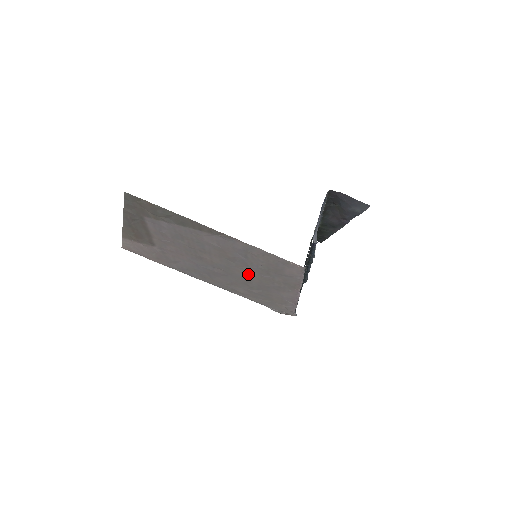
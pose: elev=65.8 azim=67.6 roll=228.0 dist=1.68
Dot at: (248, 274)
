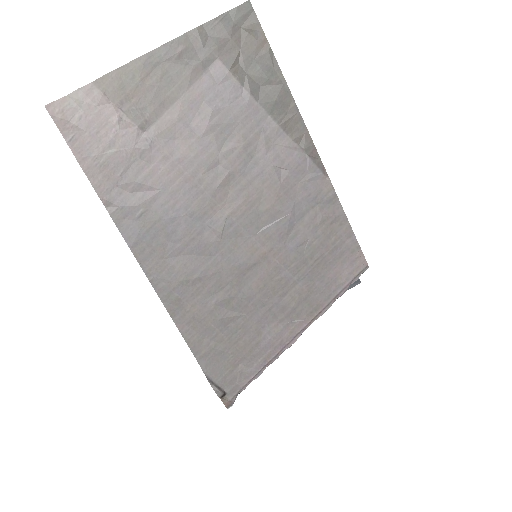
Dot at: (260, 261)
